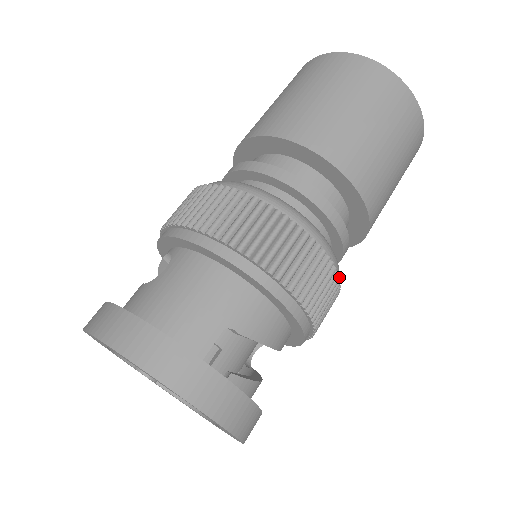
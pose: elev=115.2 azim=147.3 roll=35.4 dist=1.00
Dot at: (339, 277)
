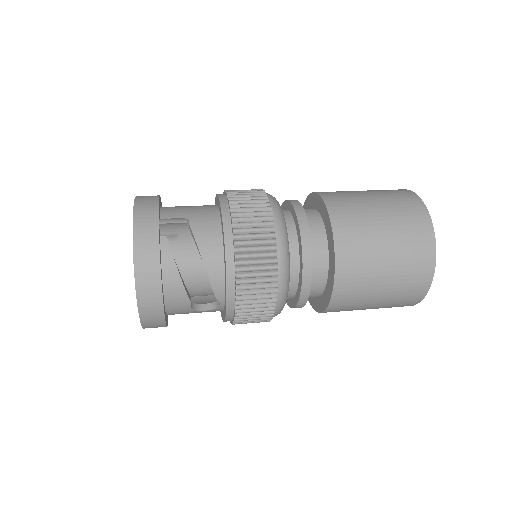
Dot at: (277, 252)
